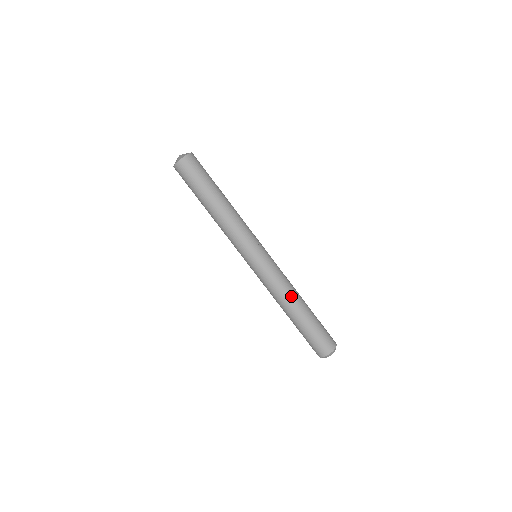
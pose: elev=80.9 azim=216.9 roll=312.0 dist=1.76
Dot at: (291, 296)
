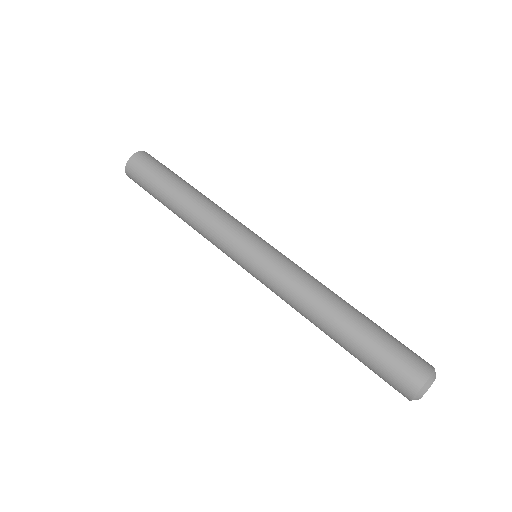
Dot at: (319, 299)
